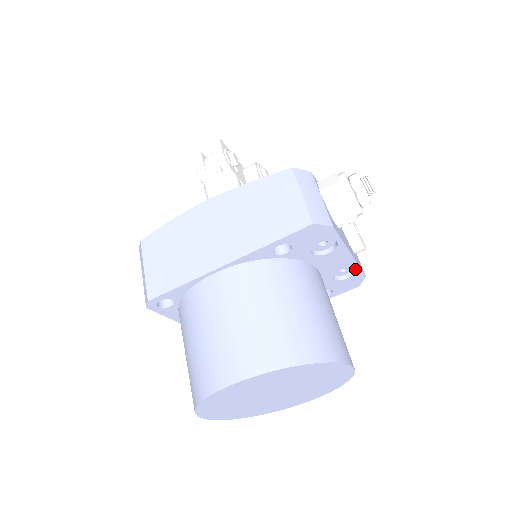
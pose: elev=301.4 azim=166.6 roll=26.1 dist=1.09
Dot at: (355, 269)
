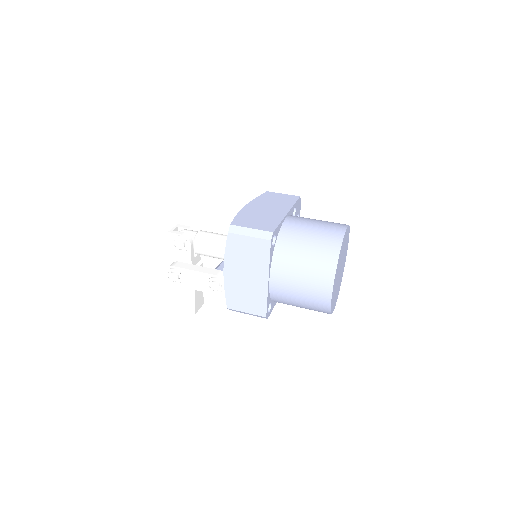
Dot at: occluded
